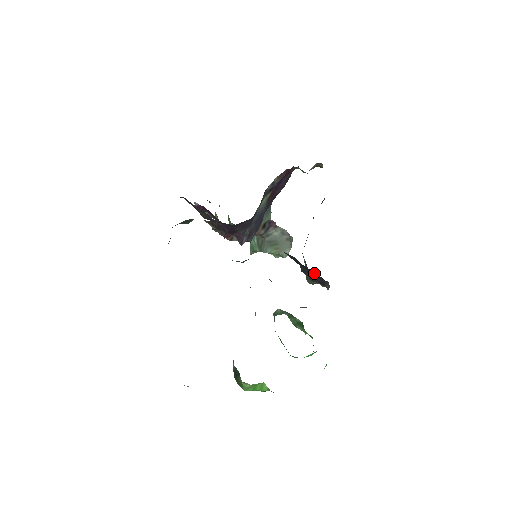
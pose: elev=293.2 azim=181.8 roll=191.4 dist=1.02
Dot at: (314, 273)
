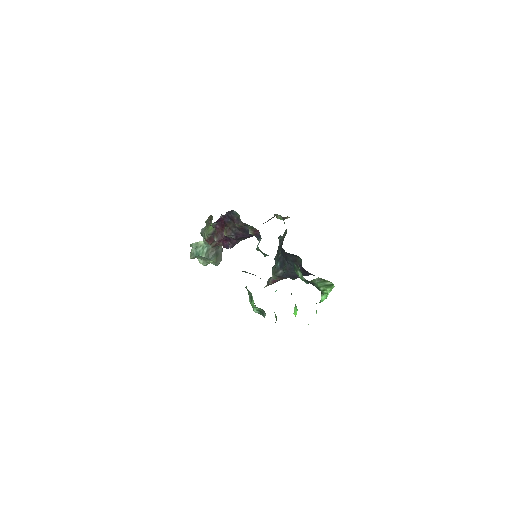
Dot at: (300, 270)
